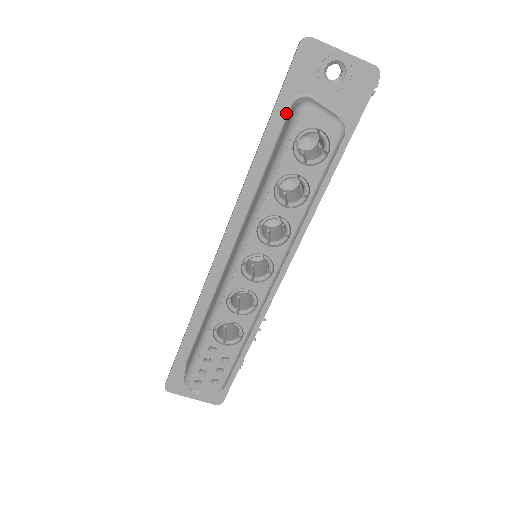
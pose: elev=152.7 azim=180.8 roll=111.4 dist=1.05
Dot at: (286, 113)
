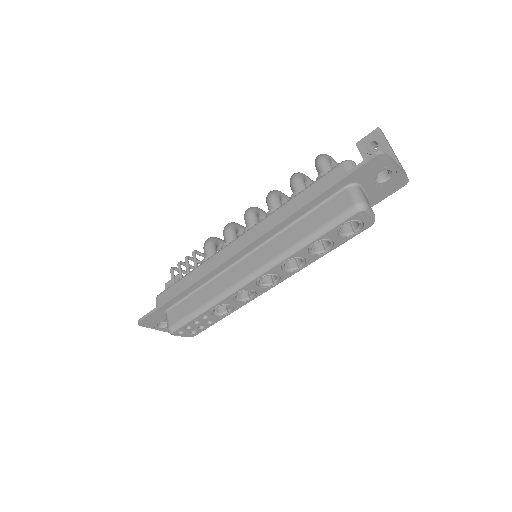
Dot at: (338, 190)
